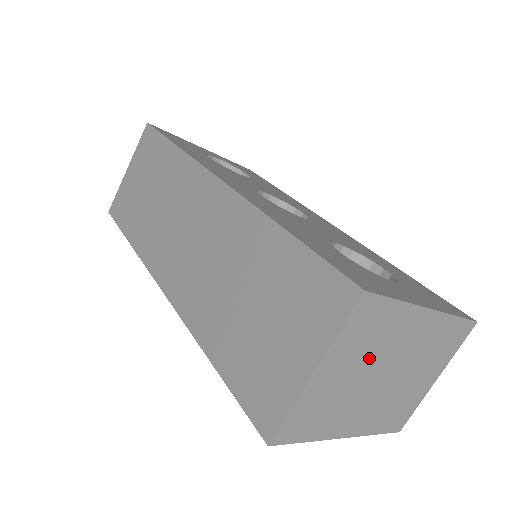
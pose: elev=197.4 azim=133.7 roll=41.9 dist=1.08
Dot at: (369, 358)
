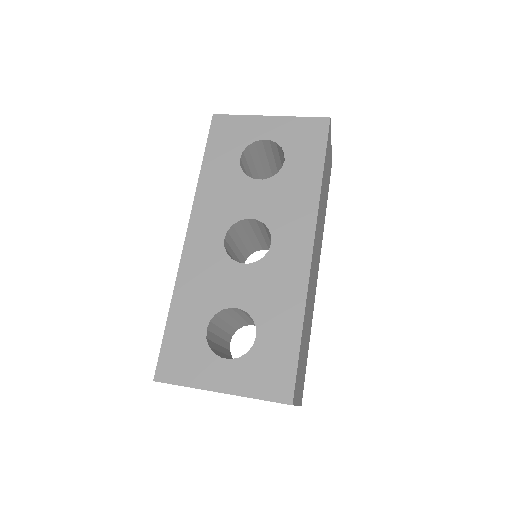
Dot at: occluded
